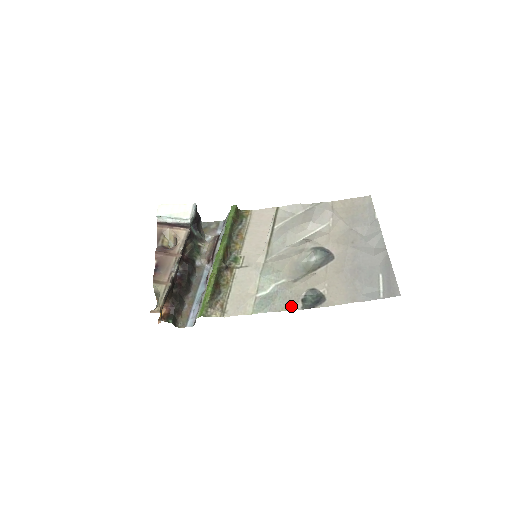
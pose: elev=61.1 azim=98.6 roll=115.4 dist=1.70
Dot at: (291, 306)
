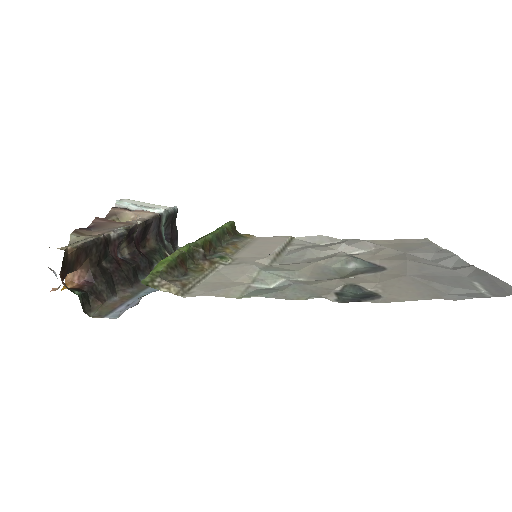
Dot at: (315, 296)
